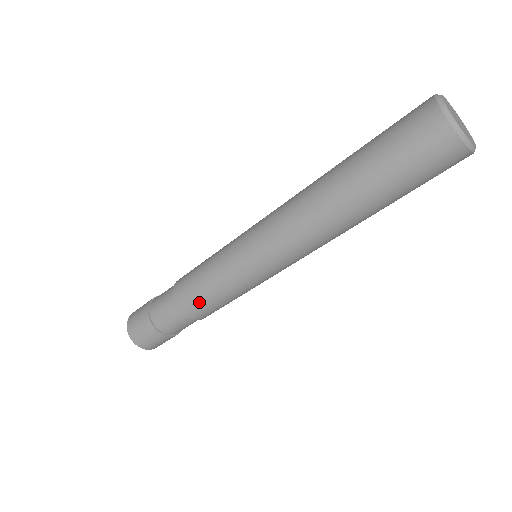
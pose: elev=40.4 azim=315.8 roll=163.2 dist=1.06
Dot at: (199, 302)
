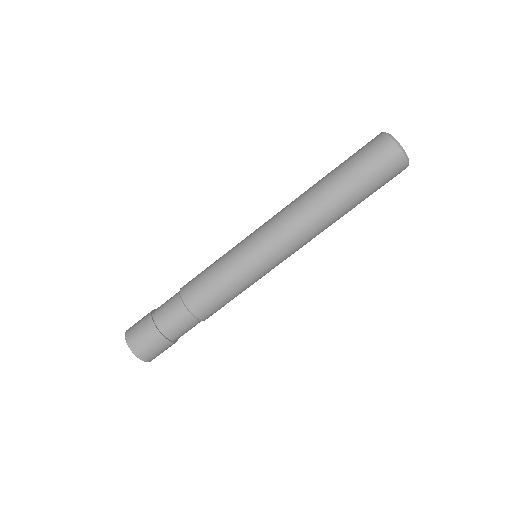
Dot at: (197, 278)
